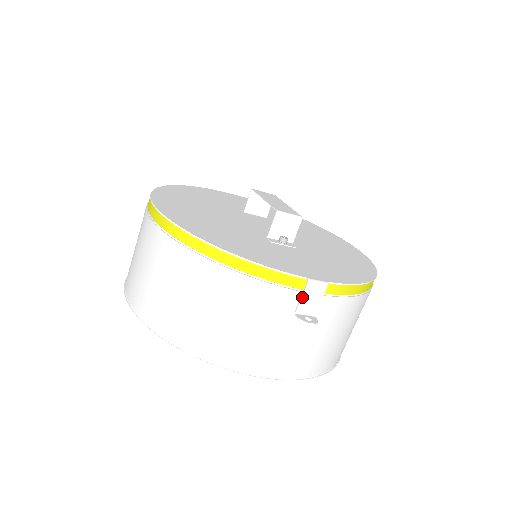
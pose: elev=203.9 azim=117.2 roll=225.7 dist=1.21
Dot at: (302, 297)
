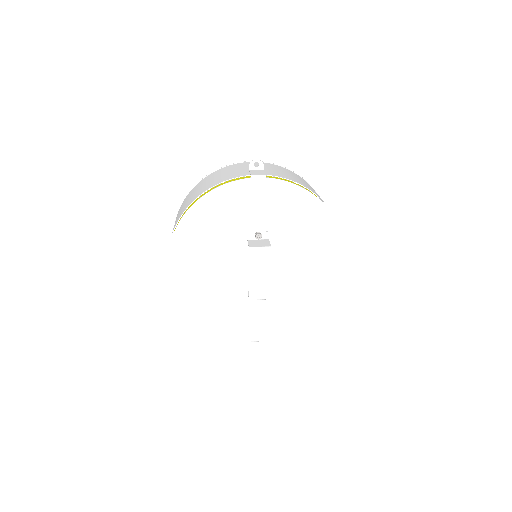
Dot at: occluded
